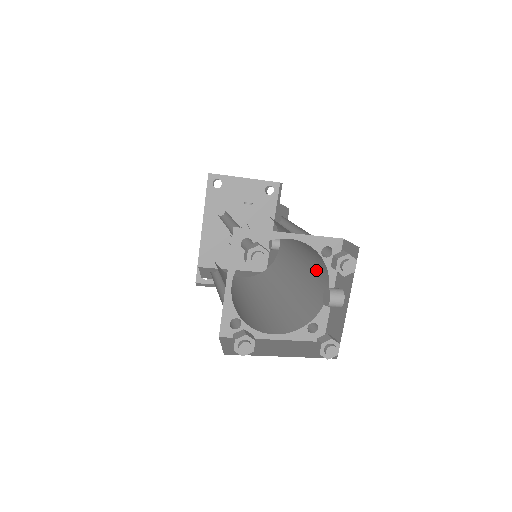
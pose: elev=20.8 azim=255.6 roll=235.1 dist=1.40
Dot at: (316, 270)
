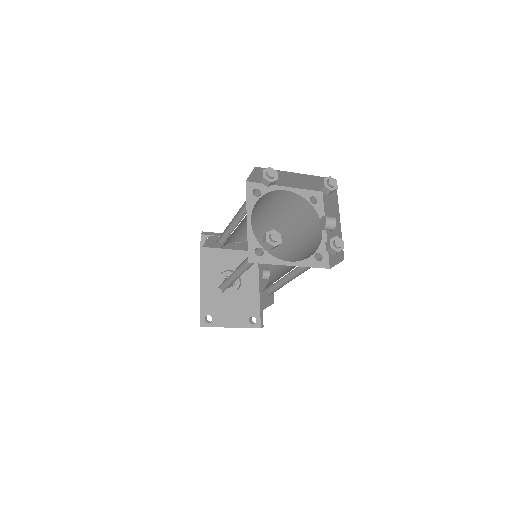
Dot at: (308, 232)
